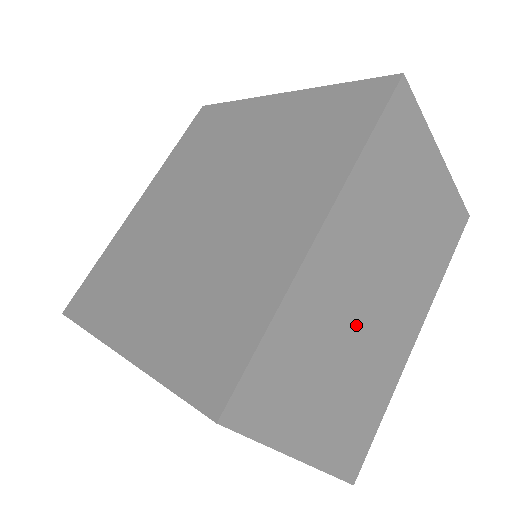
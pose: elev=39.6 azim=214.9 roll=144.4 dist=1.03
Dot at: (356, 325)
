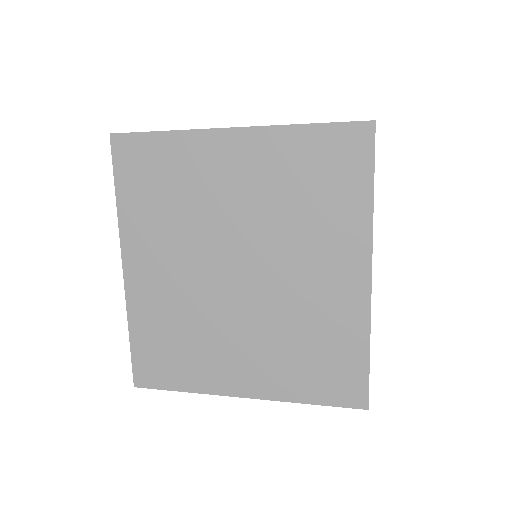
Dot at: occluded
